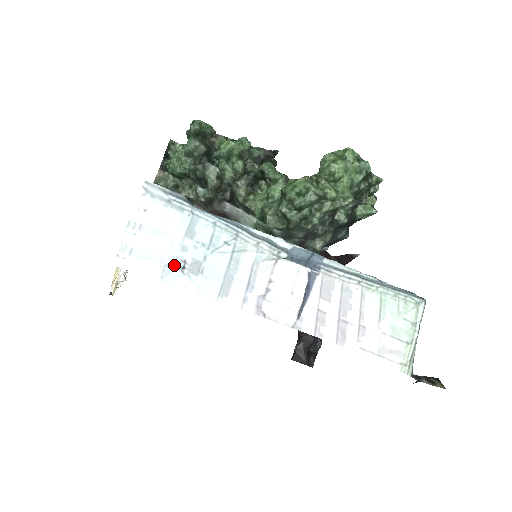
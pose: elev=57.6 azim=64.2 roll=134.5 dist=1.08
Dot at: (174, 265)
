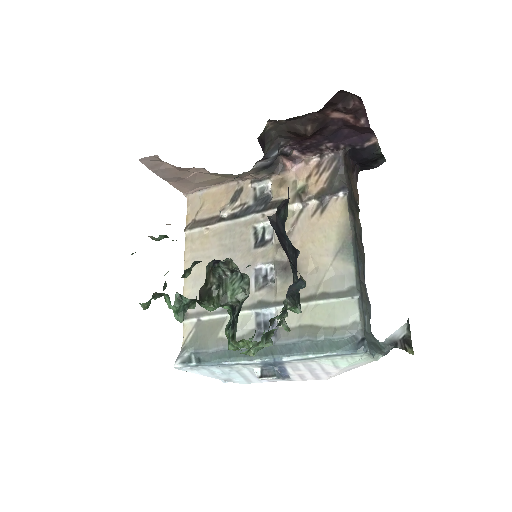
Dot at: (222, 381)
